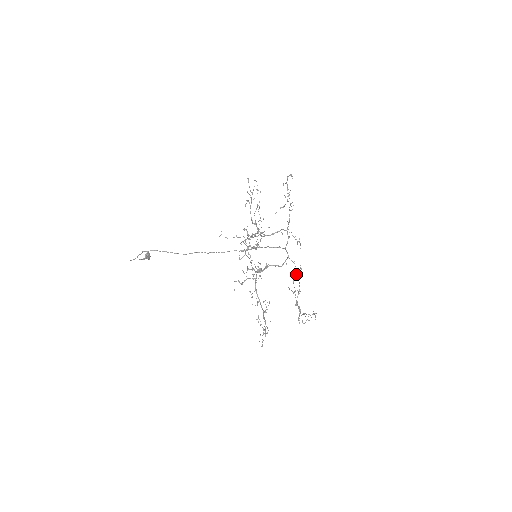
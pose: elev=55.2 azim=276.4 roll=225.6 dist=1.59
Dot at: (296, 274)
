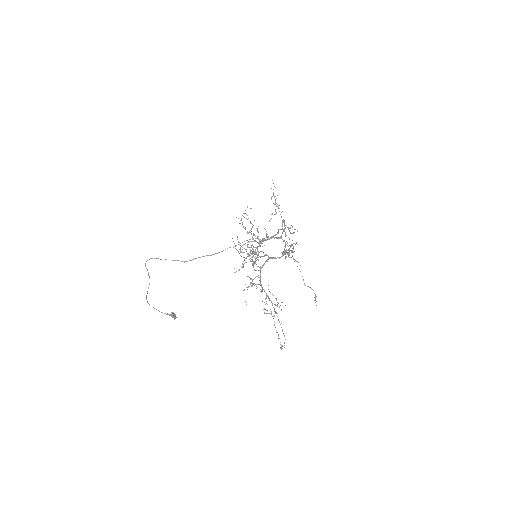
Dot at: (292, 248)
